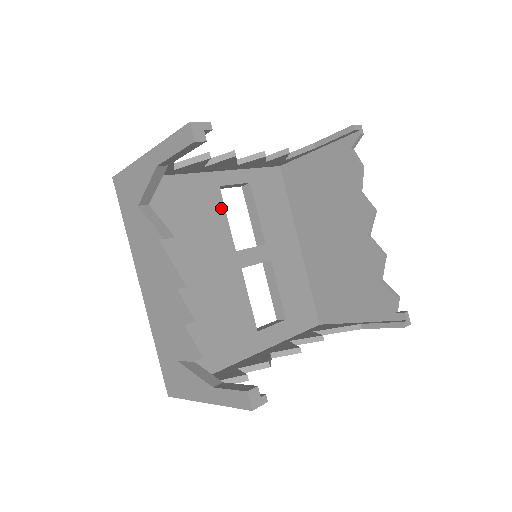
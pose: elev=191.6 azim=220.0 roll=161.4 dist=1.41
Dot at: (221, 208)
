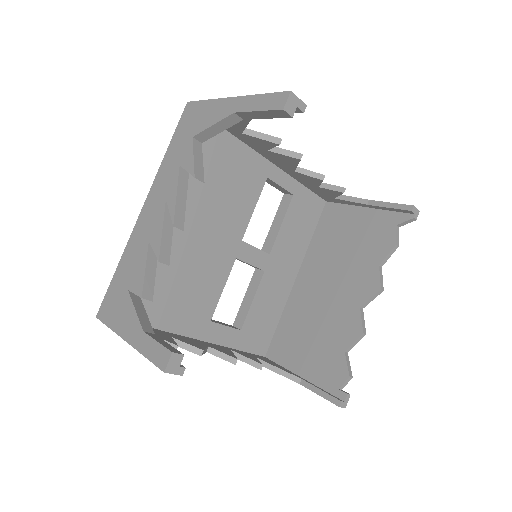
Dot at: (256, 196)
